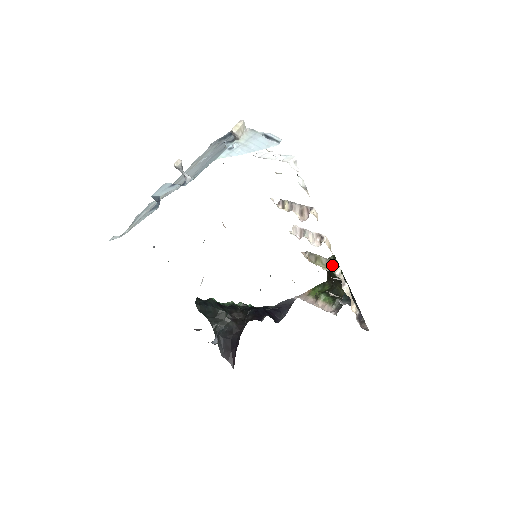
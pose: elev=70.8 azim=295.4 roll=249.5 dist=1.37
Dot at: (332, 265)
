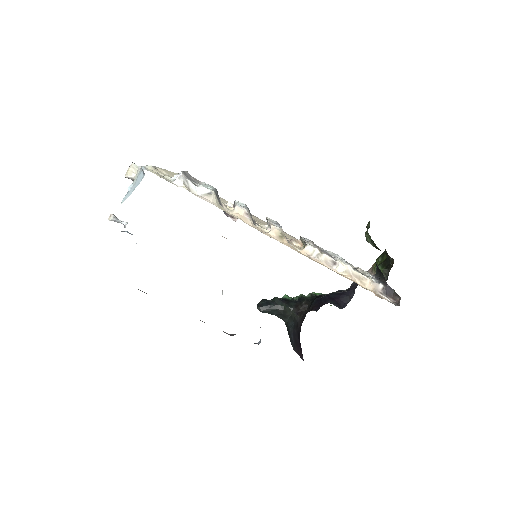
Dot at: (307, 248)
